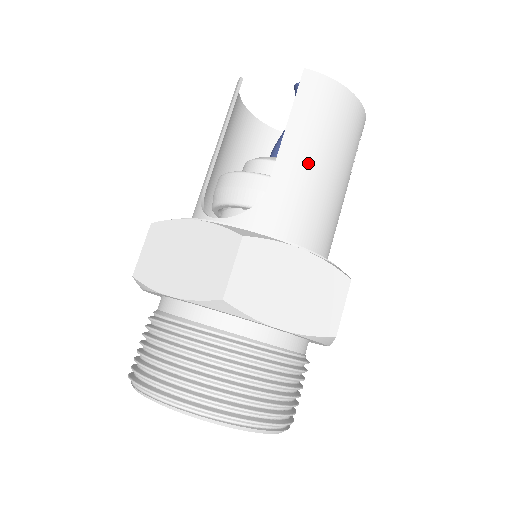
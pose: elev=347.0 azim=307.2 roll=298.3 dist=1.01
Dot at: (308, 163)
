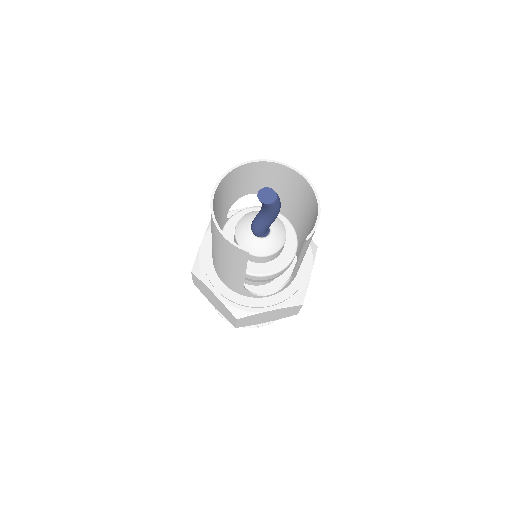
Dot at: occluded
